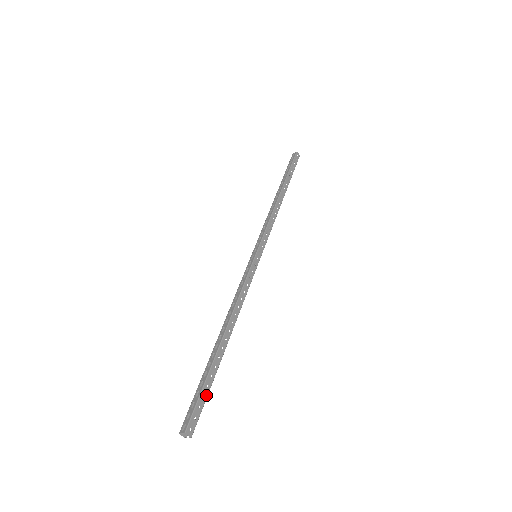
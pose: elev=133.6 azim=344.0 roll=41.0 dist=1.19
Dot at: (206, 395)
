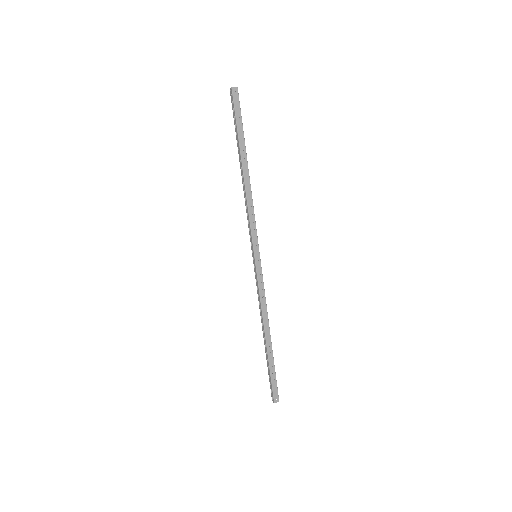
Dot at: (275, 377)
